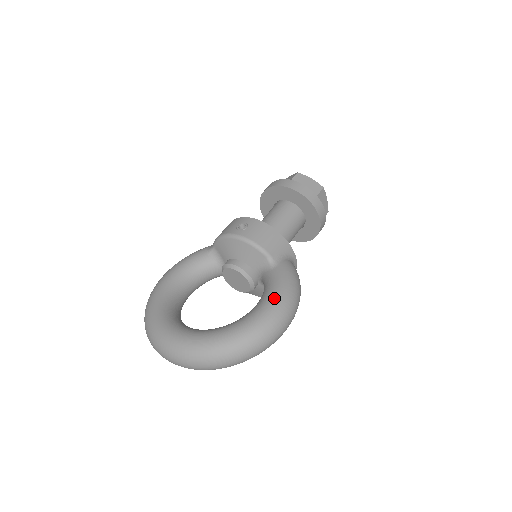
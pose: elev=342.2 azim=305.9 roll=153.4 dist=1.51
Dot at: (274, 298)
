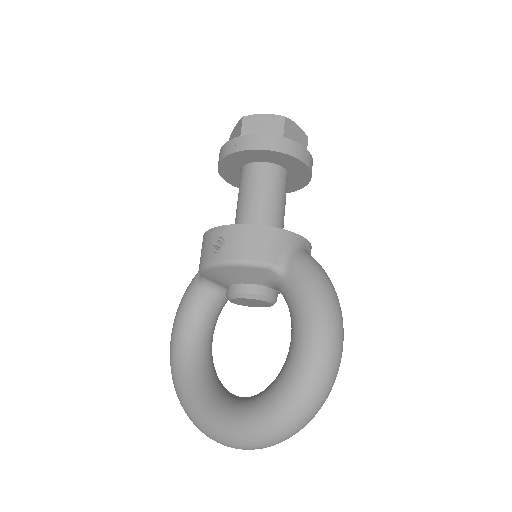
Dot at: (307, 326)
